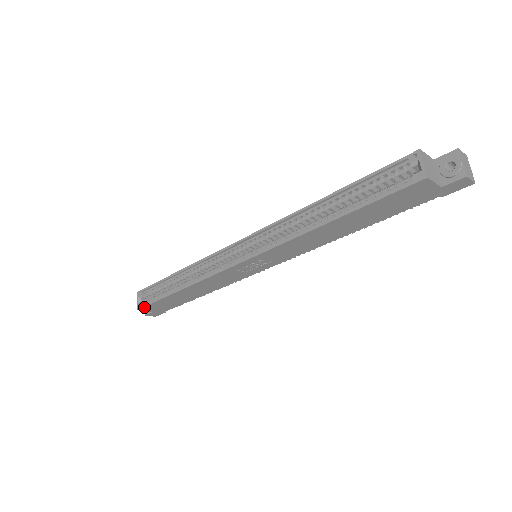
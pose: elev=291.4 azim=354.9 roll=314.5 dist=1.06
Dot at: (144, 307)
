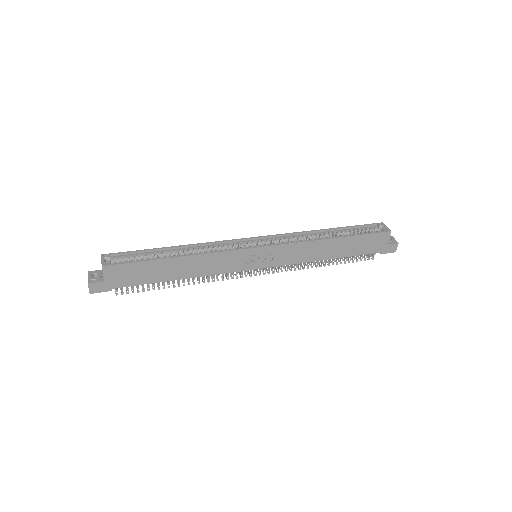
Dot at: (115, 265)
